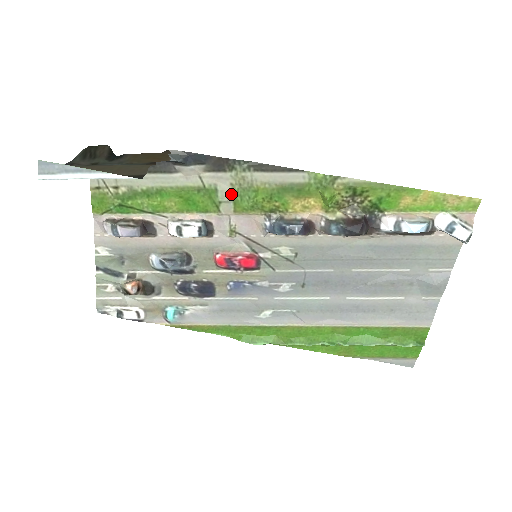
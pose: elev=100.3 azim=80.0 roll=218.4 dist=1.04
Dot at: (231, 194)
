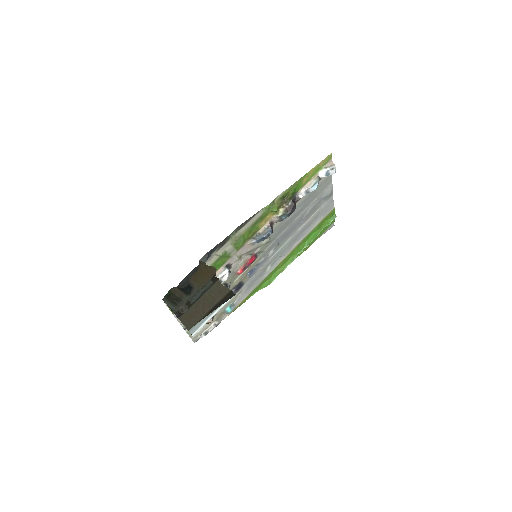
Dot at: (233, 247)
